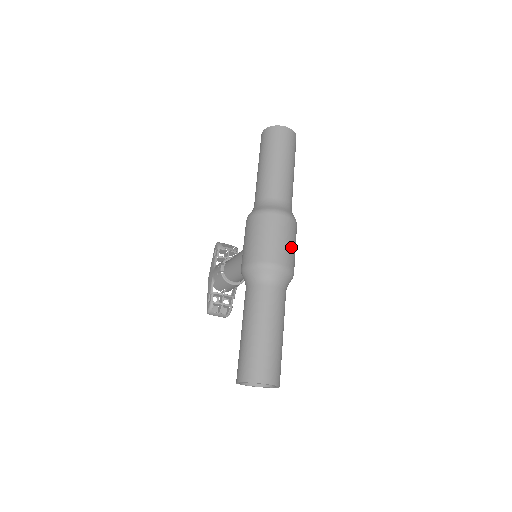
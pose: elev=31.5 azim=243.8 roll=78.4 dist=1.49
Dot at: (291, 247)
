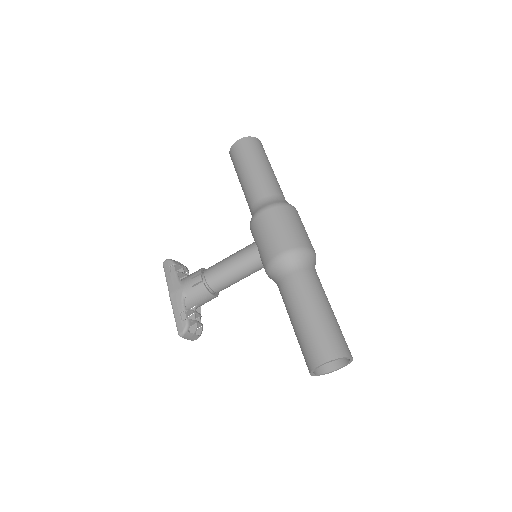
Dot at: occluded
